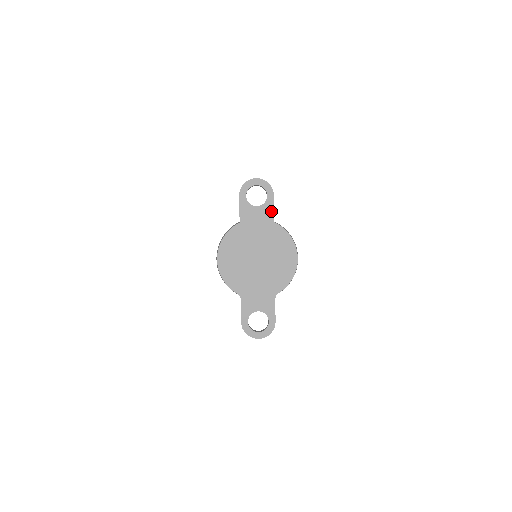
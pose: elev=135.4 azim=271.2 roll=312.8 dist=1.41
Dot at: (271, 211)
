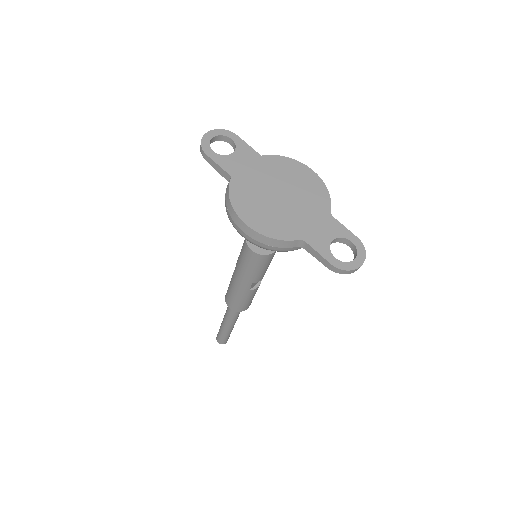
Dot at: (249, 149)
